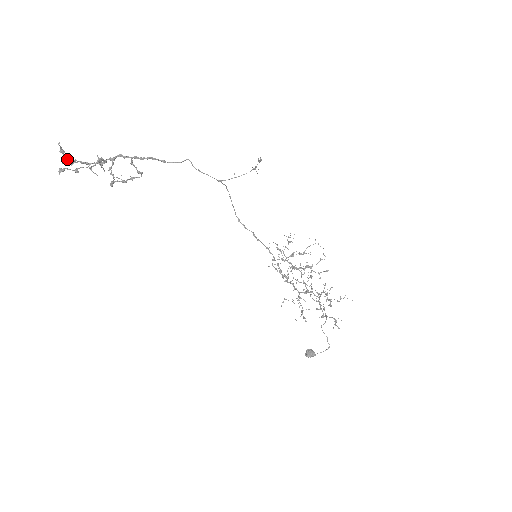
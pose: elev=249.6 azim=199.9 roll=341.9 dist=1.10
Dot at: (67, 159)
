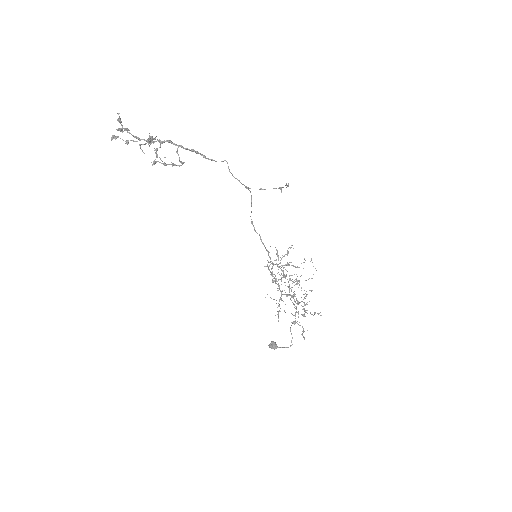
Dot at: (122, 128)
